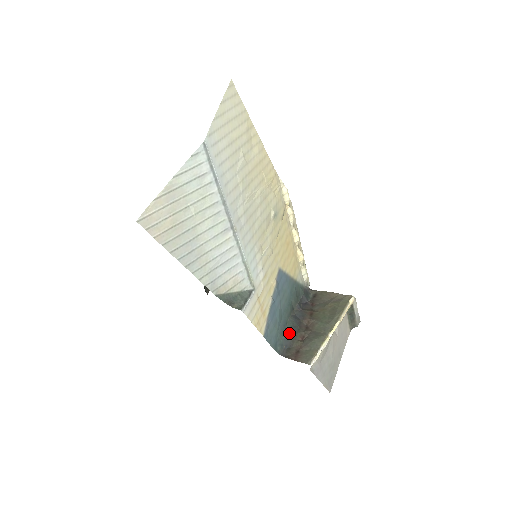
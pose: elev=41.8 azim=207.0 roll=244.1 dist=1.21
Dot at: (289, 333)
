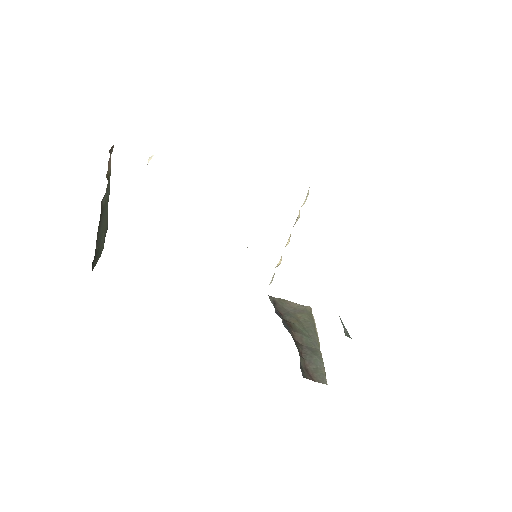
Dot at: occluded
